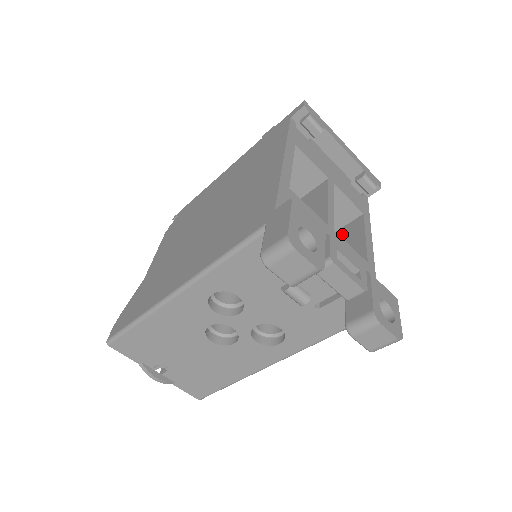
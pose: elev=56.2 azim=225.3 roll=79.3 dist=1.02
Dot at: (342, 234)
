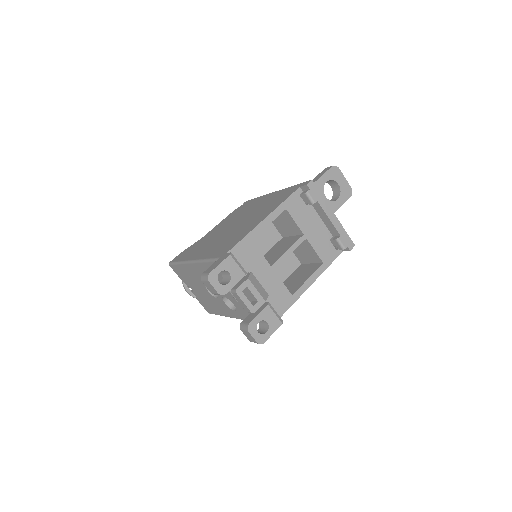
Dot at: (308, 268)
